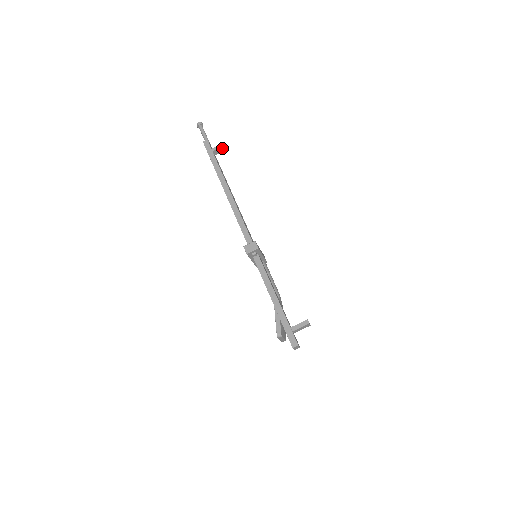
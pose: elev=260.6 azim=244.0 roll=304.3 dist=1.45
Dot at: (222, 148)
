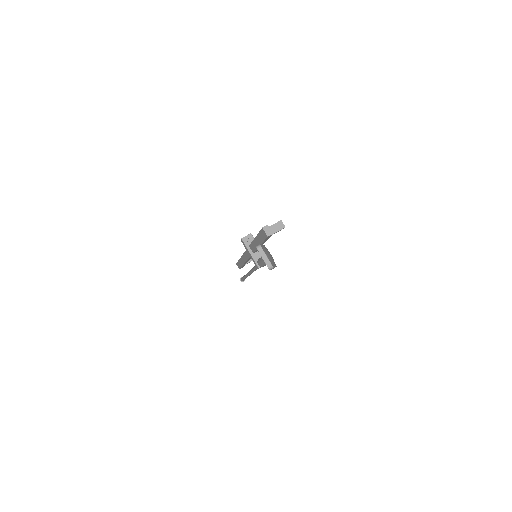
Dot at: occluded
